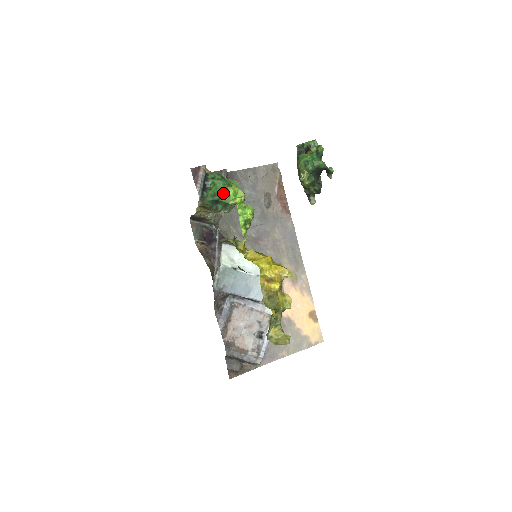
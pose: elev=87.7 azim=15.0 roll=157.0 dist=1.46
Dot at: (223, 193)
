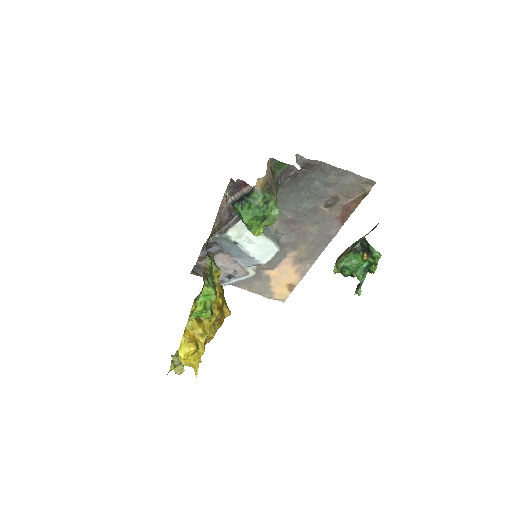
Dot at: (248, 224)
